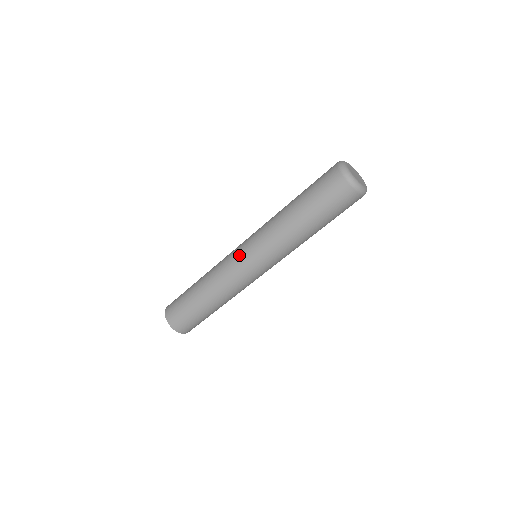
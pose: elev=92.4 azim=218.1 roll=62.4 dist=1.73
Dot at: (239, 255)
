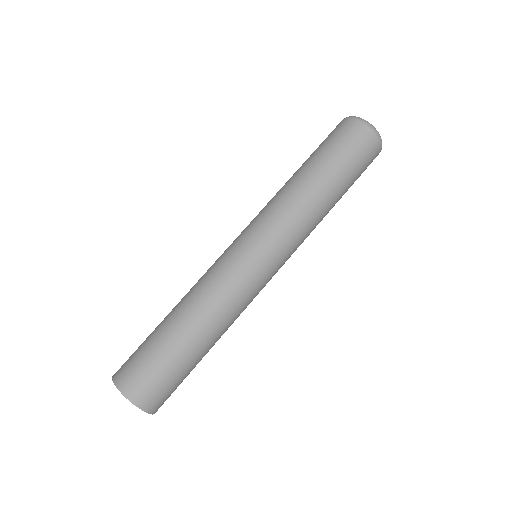
Dot at: (231, 244)
